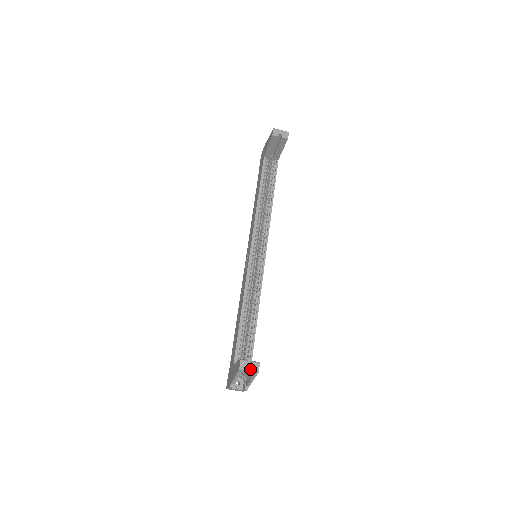
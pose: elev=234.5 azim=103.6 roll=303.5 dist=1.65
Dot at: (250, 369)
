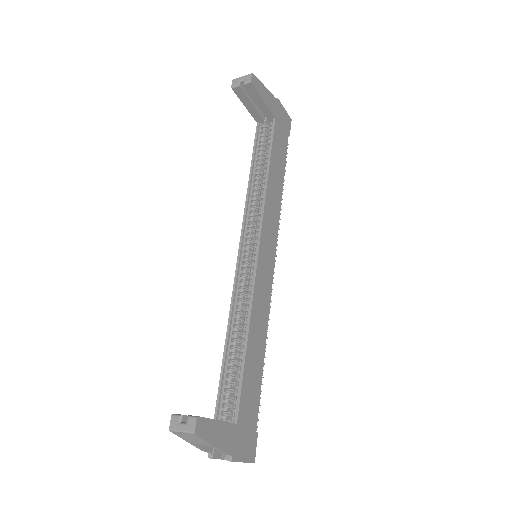
Dot at: (183, 429)
